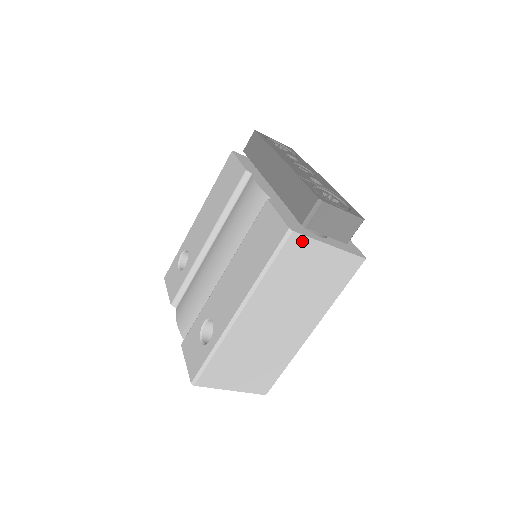
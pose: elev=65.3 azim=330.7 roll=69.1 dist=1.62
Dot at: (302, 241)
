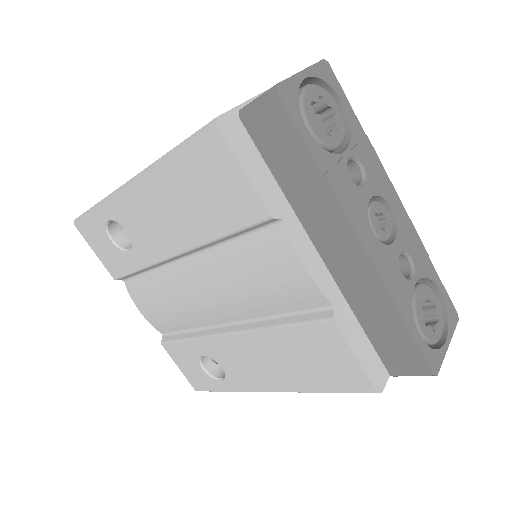
Dot at: occluded
